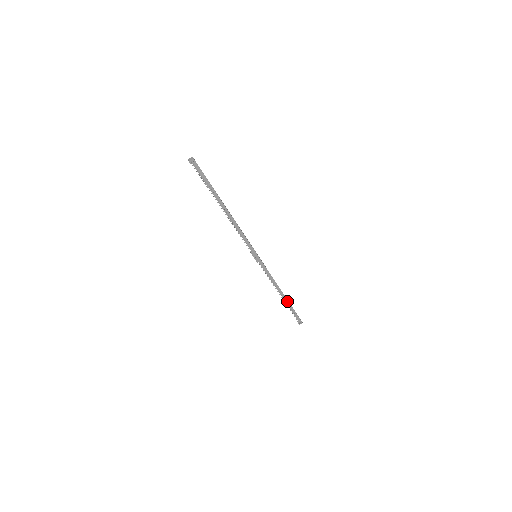
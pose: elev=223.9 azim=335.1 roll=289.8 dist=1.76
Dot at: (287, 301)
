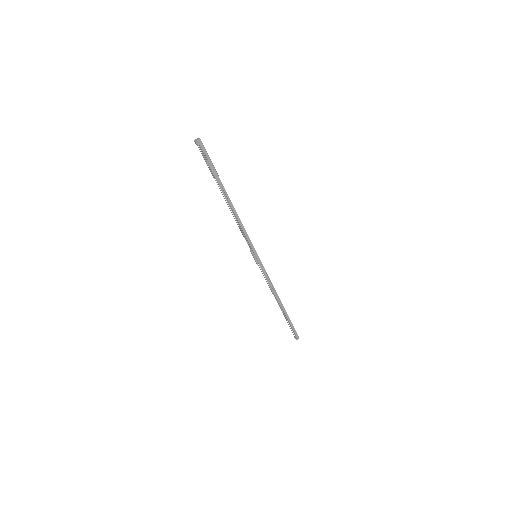
Dot at: (285, 311)
